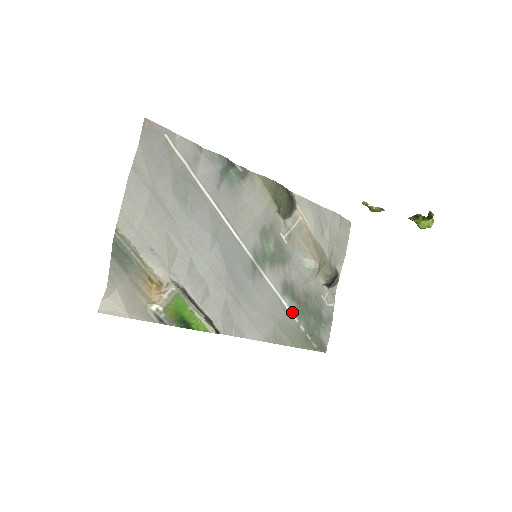
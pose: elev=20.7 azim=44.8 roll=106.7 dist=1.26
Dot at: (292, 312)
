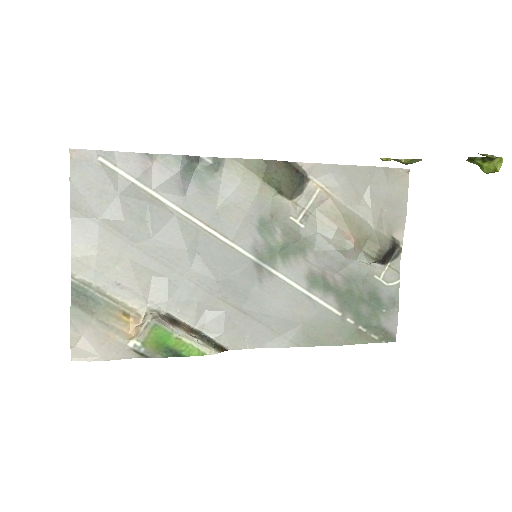
Dot at: (330, 305)
